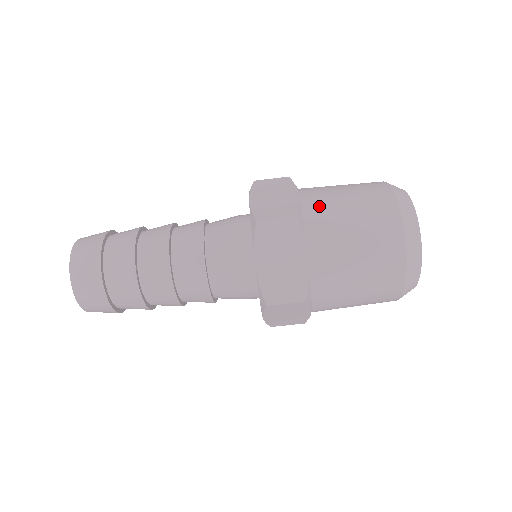
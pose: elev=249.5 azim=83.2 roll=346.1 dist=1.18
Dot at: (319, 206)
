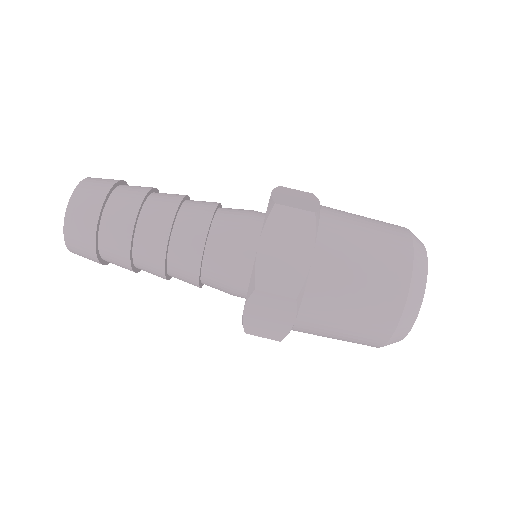
Dot at: occluded
